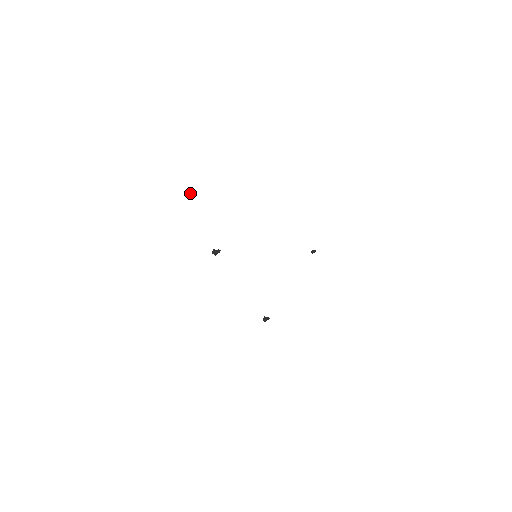
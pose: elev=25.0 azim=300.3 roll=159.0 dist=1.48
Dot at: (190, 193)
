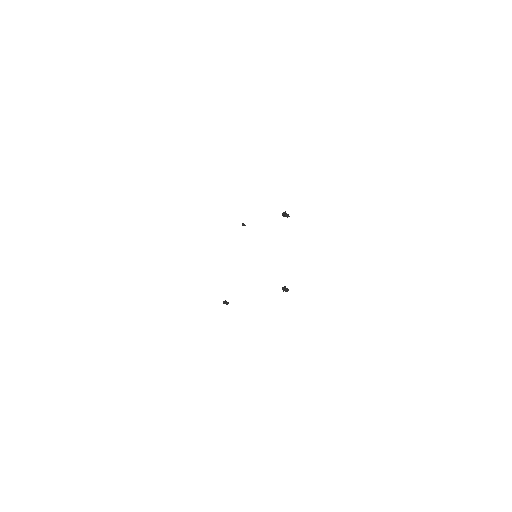
Dot at: (285, 214)
